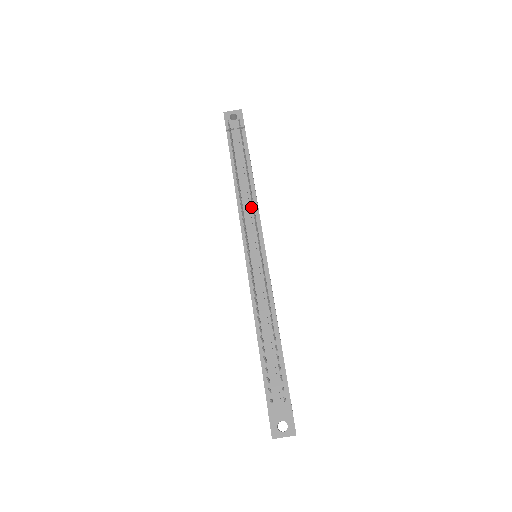
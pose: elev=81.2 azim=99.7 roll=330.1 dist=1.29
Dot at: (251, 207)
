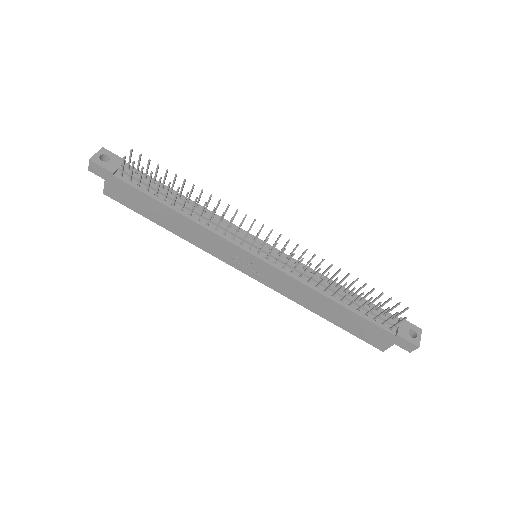
Dot at: (215, 220)
